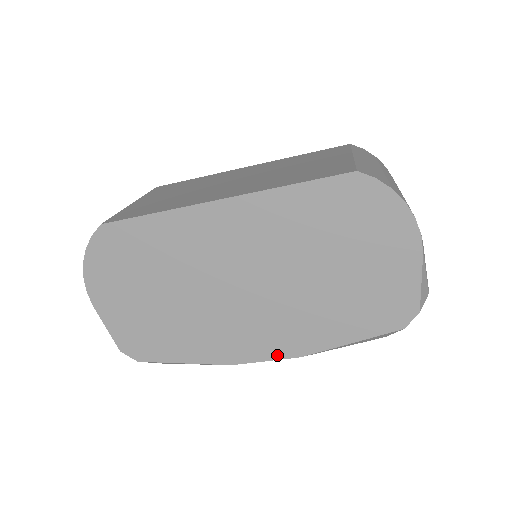
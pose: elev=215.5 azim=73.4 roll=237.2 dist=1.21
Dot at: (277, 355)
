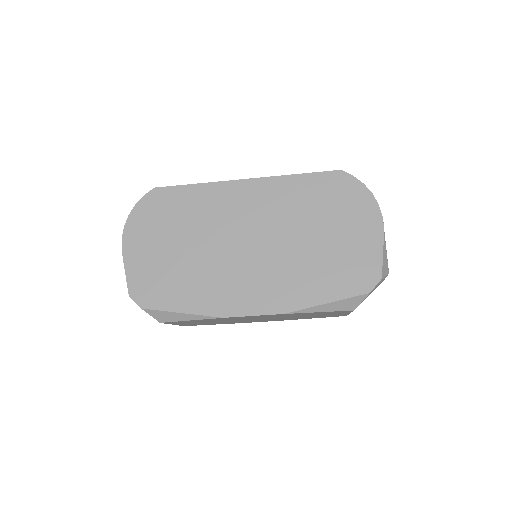
Dot at: (264, 310)
